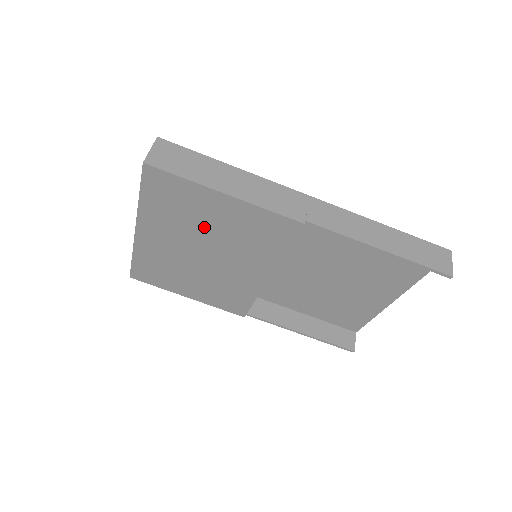
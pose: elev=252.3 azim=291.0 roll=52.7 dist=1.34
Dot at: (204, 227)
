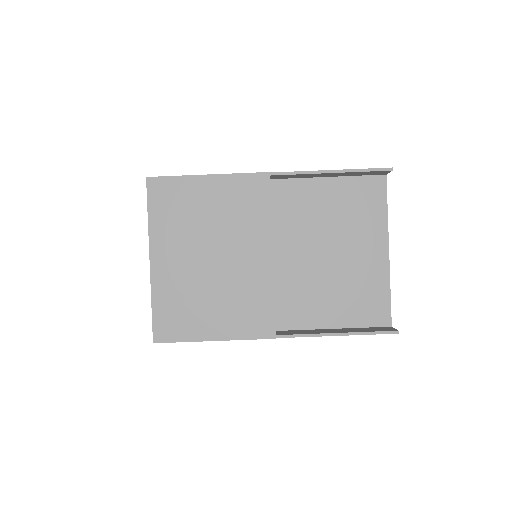
Dot at: (203, 221)
